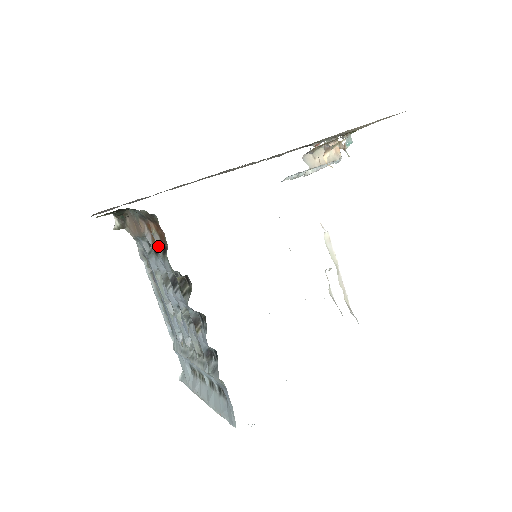
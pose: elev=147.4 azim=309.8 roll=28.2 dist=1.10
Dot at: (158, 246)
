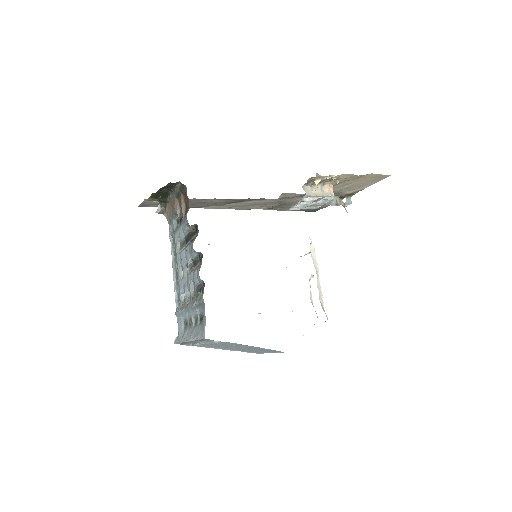
Dot at: (183, 212)
